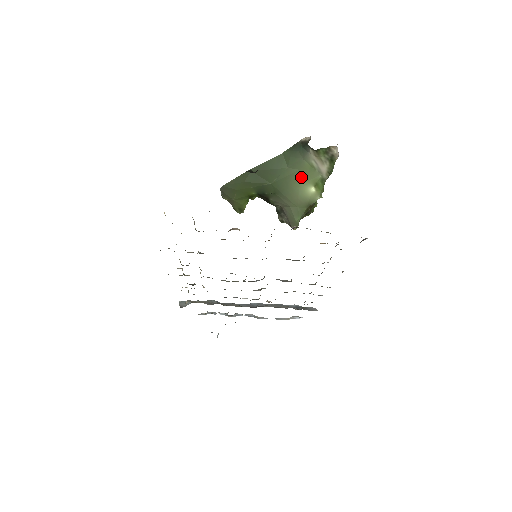
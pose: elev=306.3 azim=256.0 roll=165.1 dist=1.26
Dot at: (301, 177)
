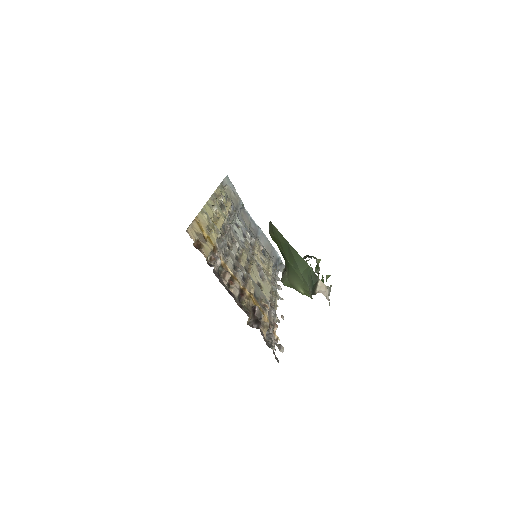
Dot at: (302, 284)
